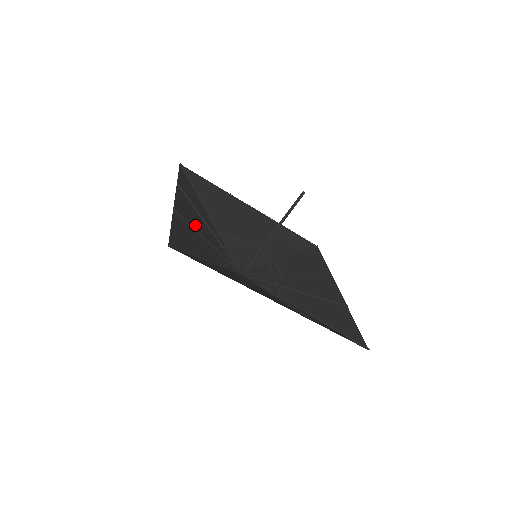
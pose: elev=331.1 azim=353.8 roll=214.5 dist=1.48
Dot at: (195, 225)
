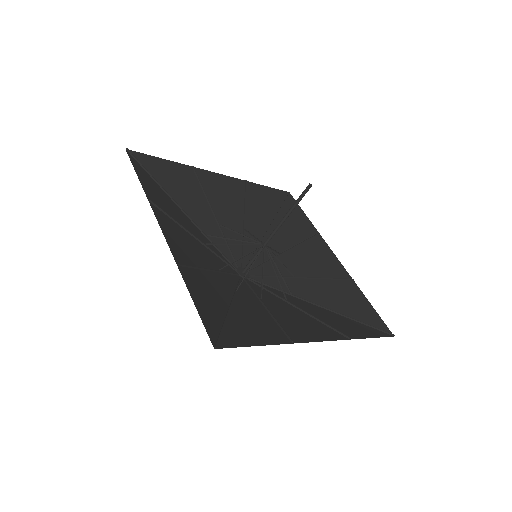
Dot at: (193, 257)
